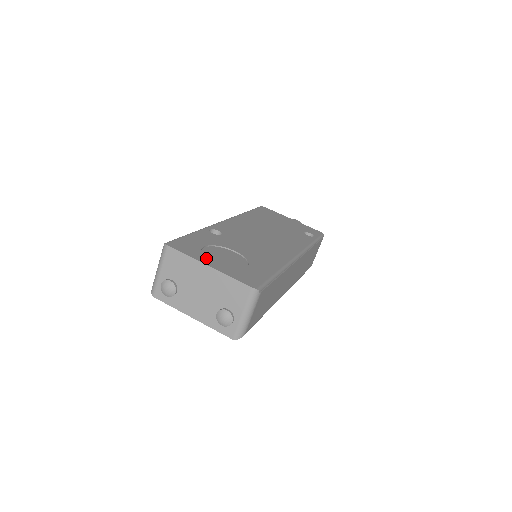
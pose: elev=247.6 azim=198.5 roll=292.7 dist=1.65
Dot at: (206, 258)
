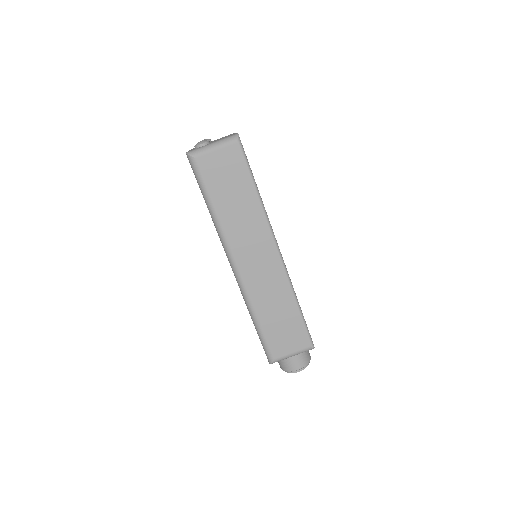
Dot at: occluded
